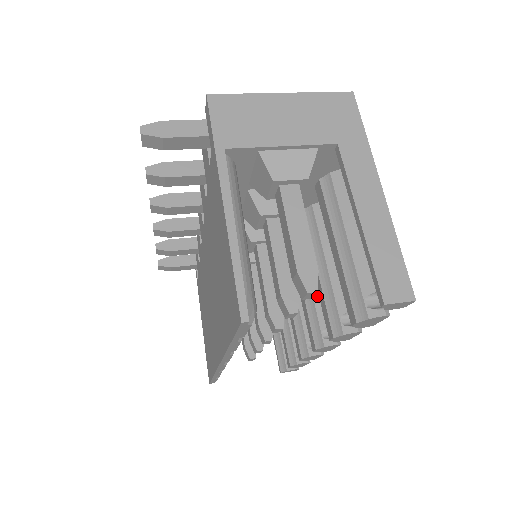
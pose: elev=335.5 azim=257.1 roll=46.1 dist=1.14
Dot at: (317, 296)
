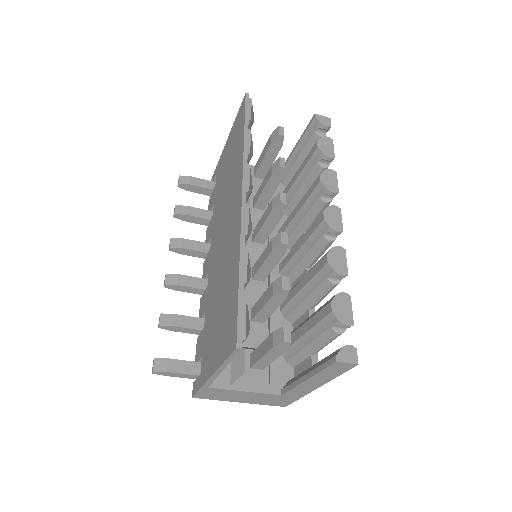
Dot at: occluded
